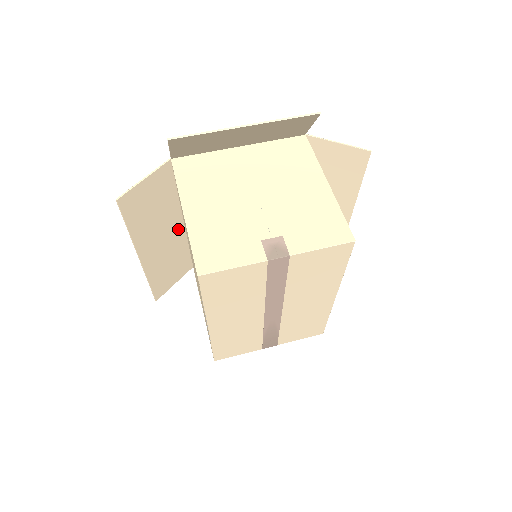
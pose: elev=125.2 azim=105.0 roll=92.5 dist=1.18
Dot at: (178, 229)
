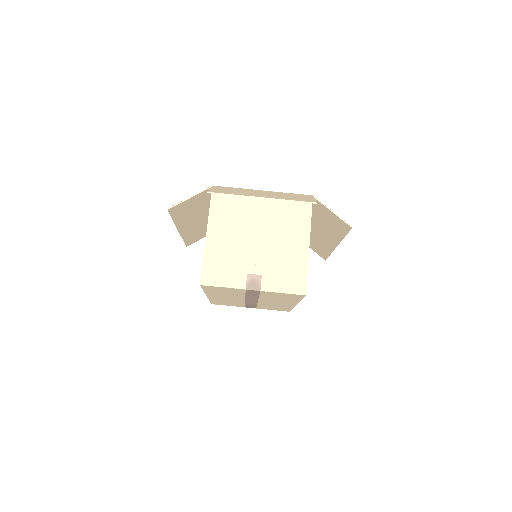
Dot at: occluded
